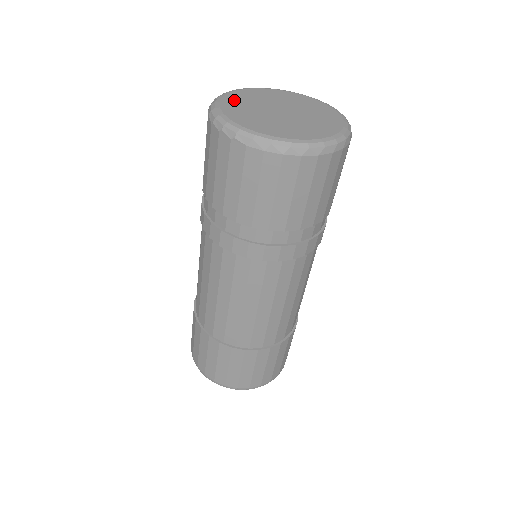
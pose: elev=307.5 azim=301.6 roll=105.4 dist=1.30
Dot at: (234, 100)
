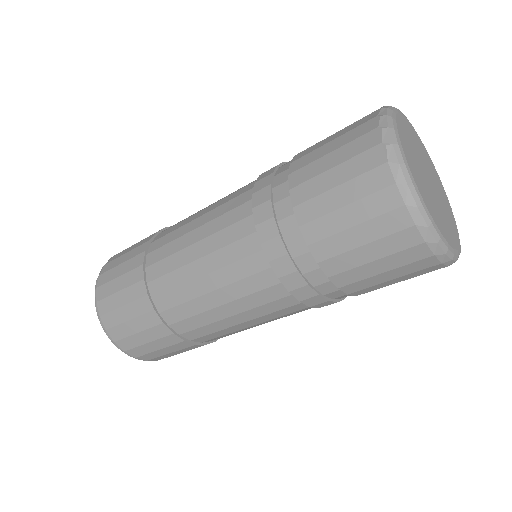
Dot at: (408, 126)
